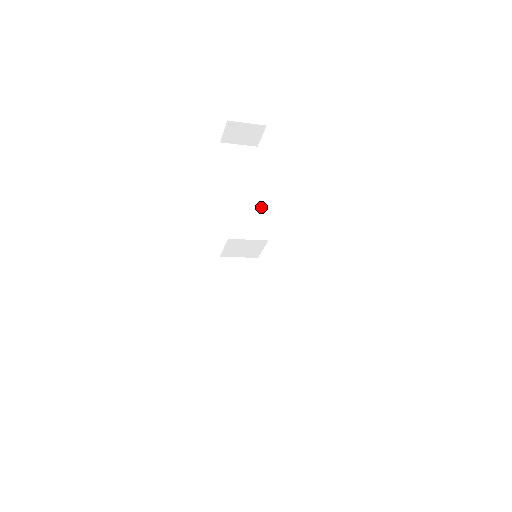
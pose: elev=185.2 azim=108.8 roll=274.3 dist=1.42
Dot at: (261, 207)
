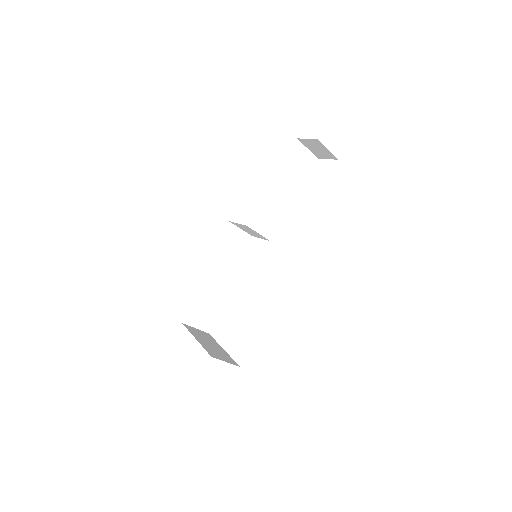
Dot at: (285, 212)
